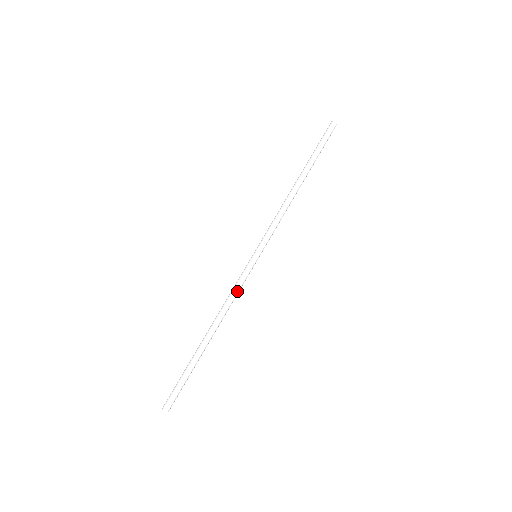
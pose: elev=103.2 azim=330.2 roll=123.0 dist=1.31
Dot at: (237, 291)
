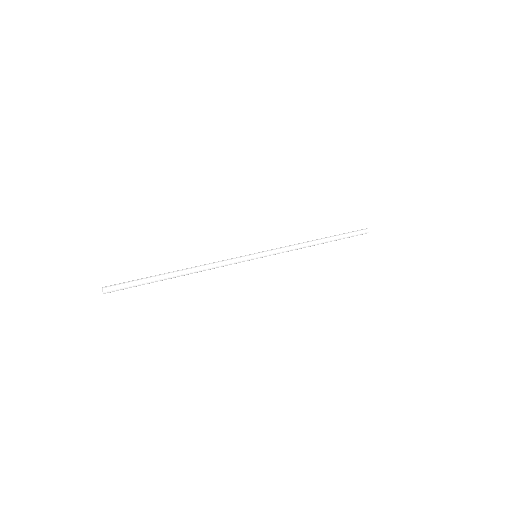
Dot at: (225, 261)
